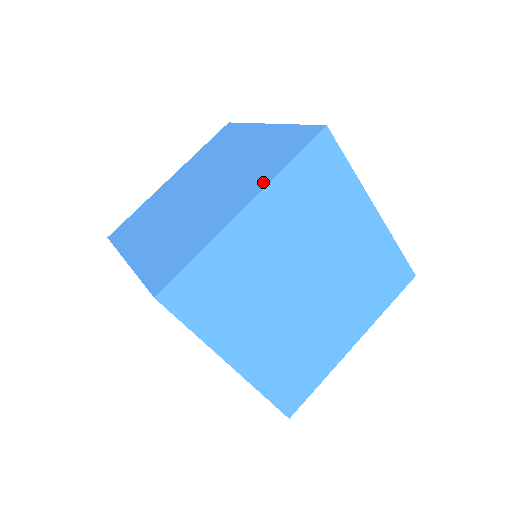
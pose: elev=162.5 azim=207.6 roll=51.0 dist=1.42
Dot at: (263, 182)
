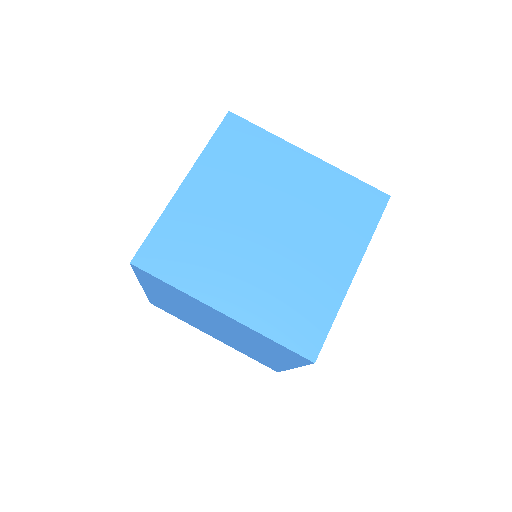
Dot at: occluded
